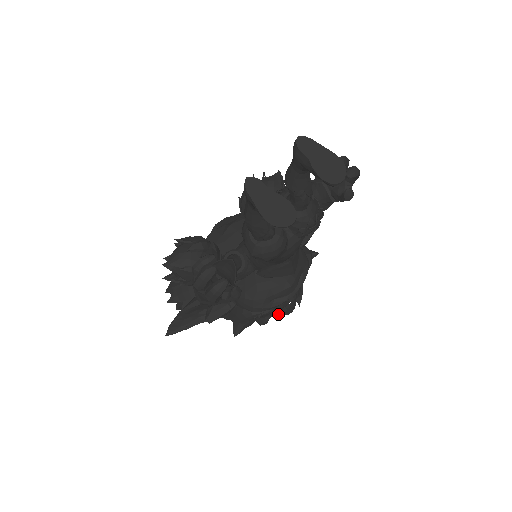
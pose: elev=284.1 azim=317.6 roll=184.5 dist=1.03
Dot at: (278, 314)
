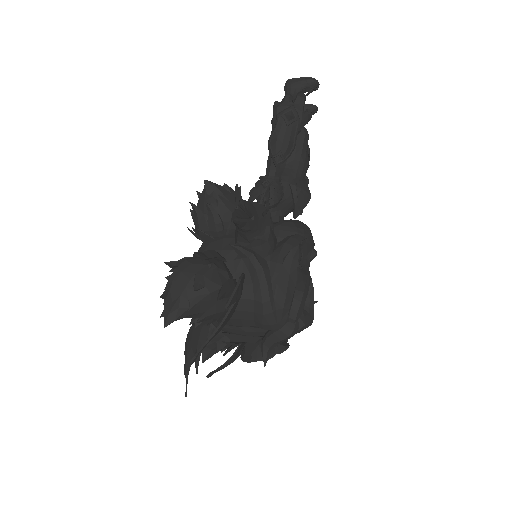
Dot at: (303, 321)
